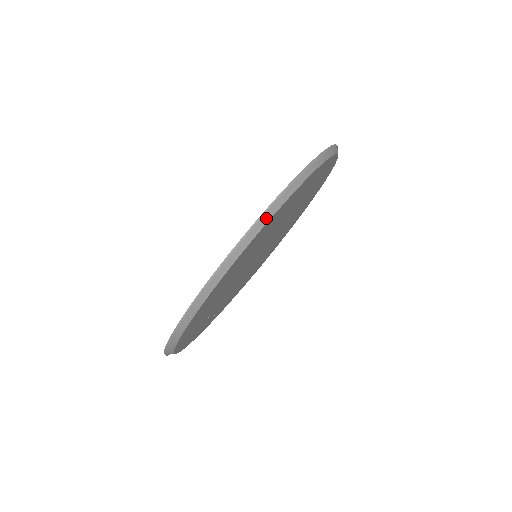
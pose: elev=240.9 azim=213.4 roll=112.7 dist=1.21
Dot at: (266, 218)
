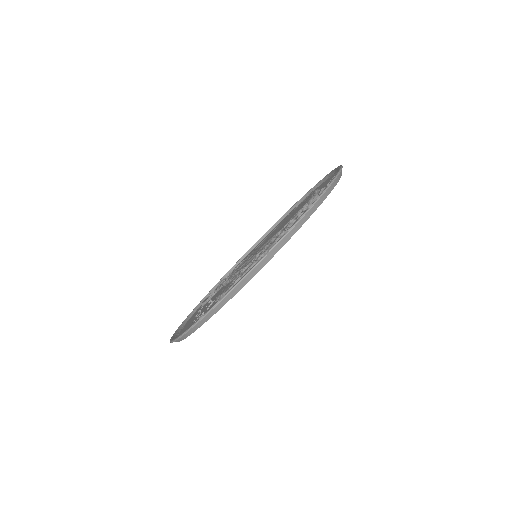
Dot at: (329, 191)
